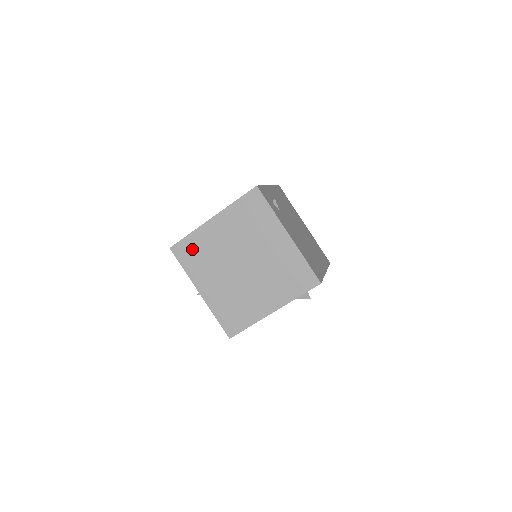
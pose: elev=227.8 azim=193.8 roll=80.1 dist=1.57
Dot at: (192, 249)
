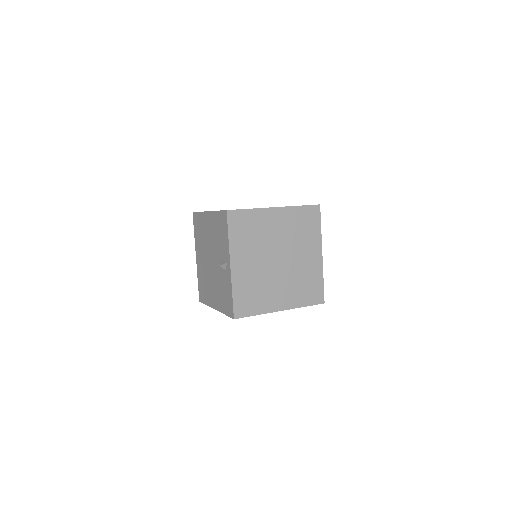
Dot at: (246, 223)
